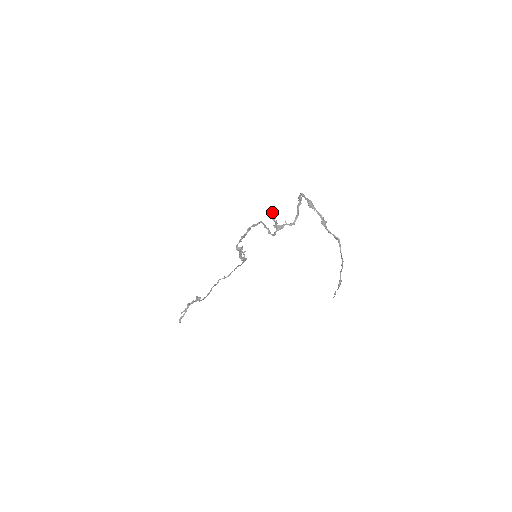
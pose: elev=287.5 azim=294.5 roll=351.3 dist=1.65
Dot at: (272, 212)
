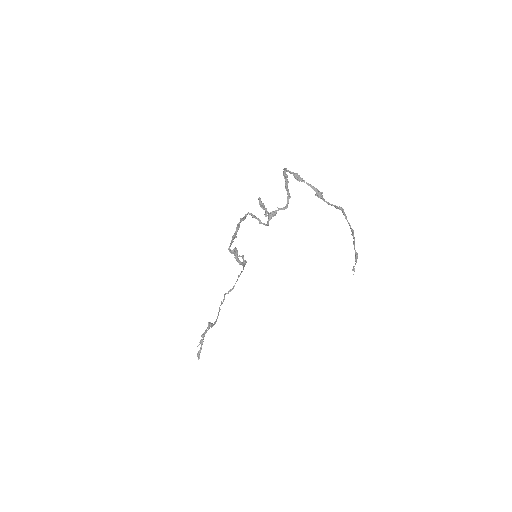
Dot at: occluded
